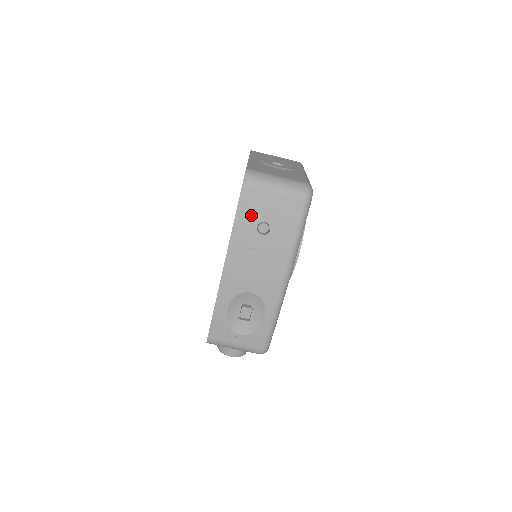
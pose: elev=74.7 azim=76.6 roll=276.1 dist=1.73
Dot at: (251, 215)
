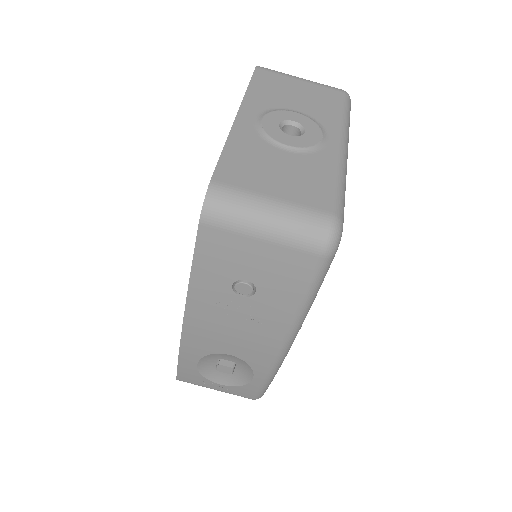
Dot at: (220, 268)
